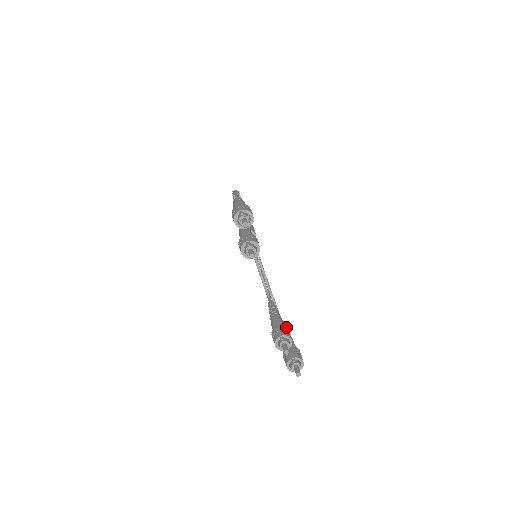
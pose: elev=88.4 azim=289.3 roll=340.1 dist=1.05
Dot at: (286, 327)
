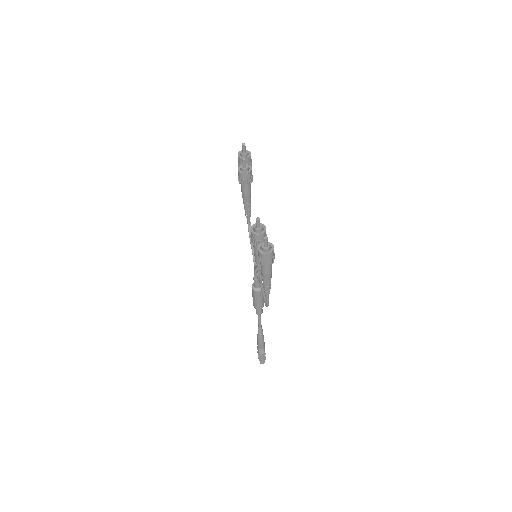
Dot at: occluded
